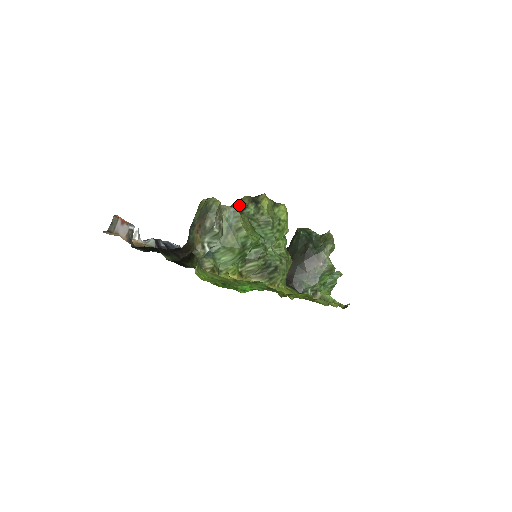
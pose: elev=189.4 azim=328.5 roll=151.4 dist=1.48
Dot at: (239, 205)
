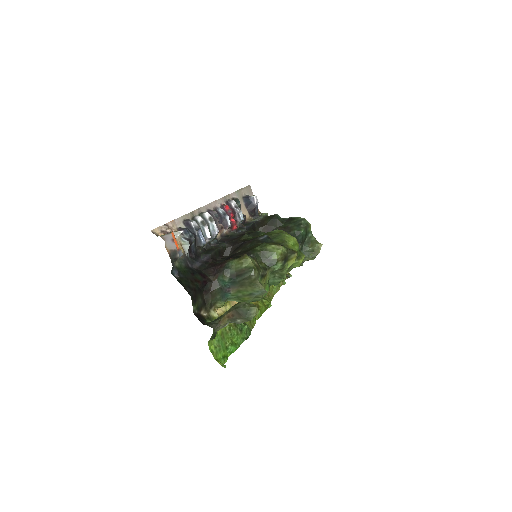
Dot at: (272, 256)
